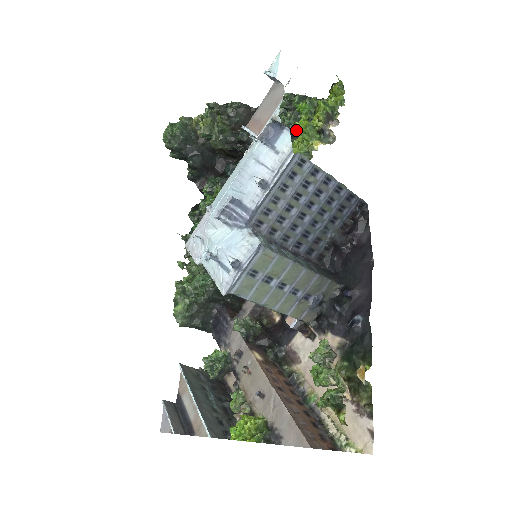
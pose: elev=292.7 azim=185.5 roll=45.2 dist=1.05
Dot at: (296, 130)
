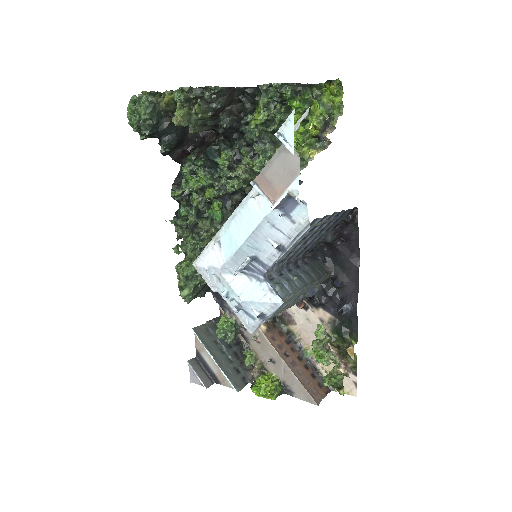
Dot at: occluded
